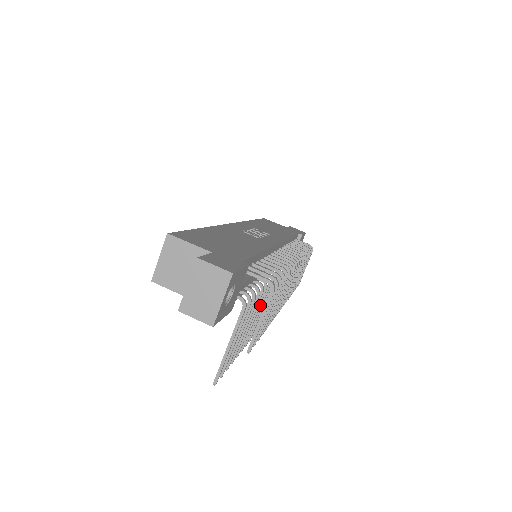
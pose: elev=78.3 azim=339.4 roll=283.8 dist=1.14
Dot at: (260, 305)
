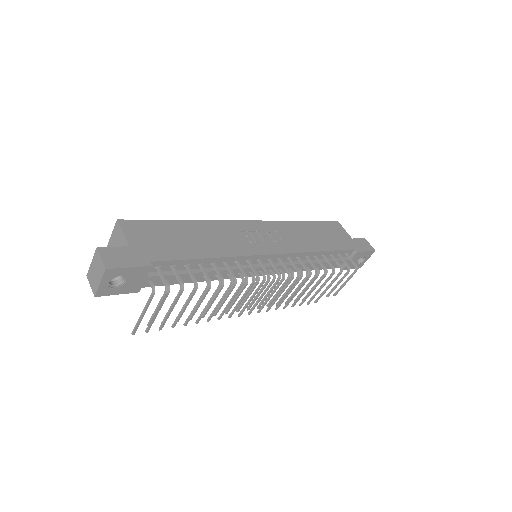
Dot at: occluded
